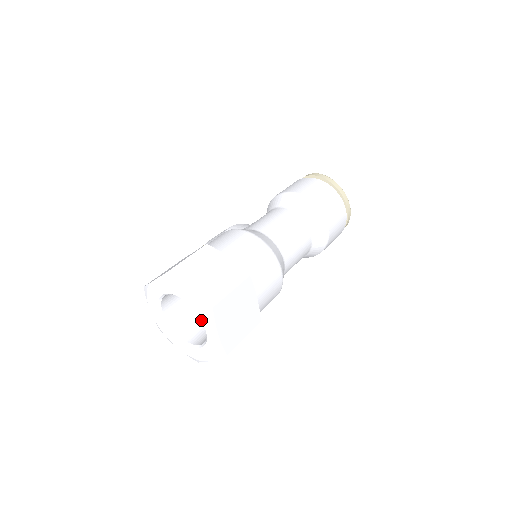
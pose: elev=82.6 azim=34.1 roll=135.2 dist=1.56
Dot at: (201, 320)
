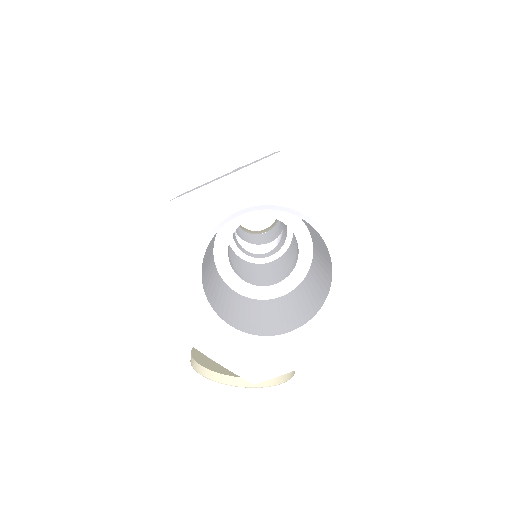
Dot at: (288, 209)
